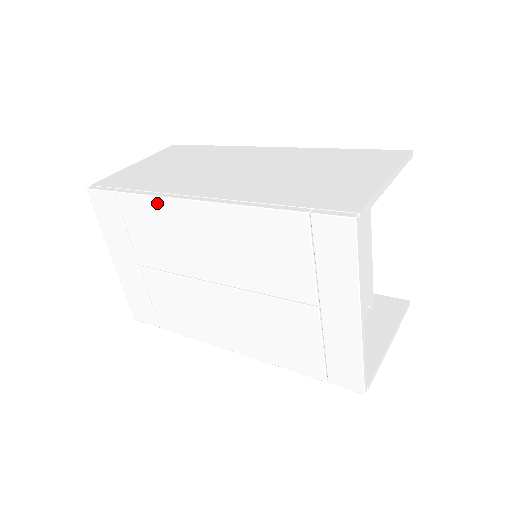
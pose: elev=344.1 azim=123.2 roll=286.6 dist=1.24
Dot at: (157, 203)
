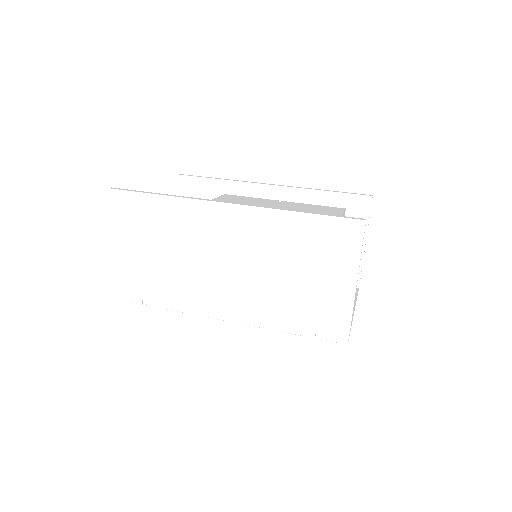
Dot at: occluded
